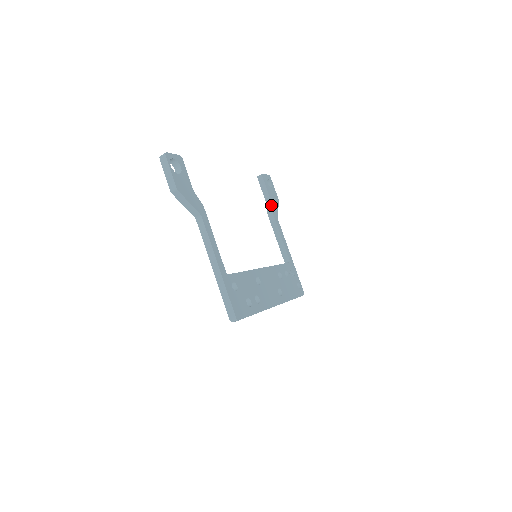
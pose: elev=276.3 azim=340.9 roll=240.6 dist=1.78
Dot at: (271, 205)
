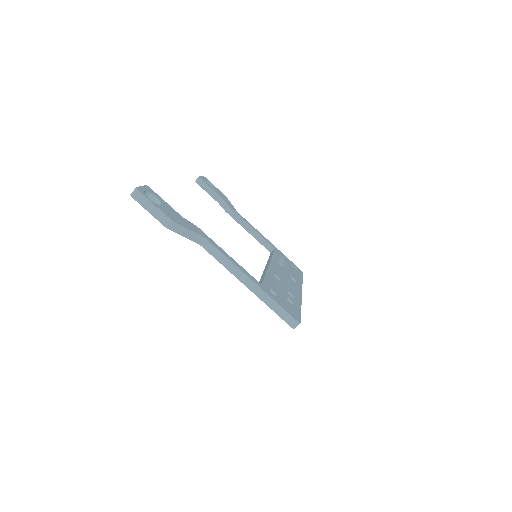
Dot at: (226, 203)
